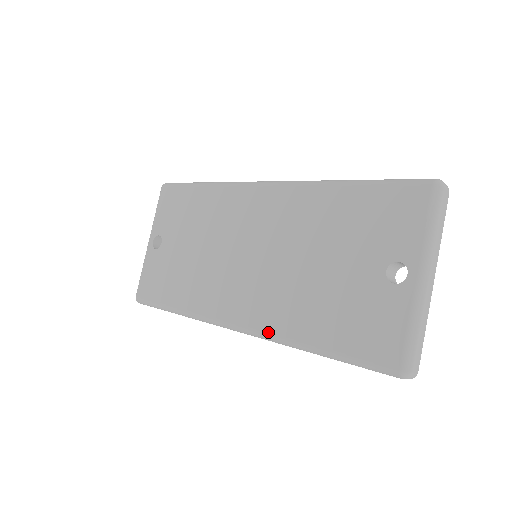
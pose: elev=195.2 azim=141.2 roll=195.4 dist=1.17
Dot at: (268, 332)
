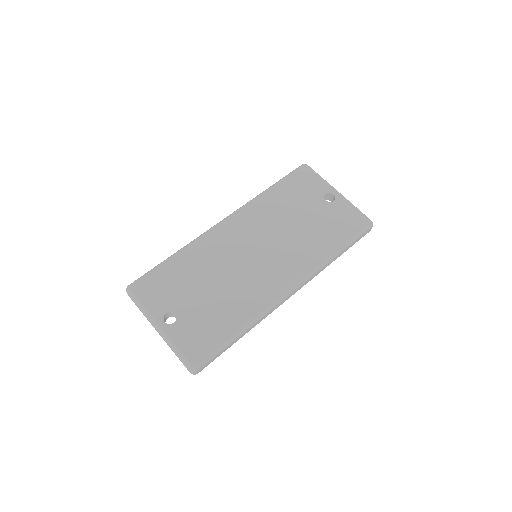
Dot at: (311, 269)
